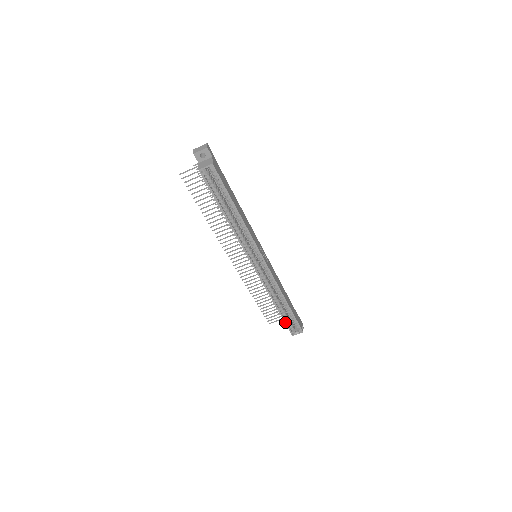
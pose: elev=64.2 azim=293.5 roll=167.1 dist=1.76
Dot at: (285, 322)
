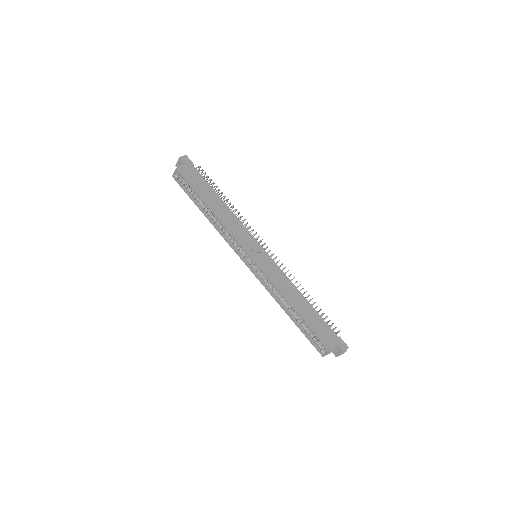
Dot at: (306, 336)
